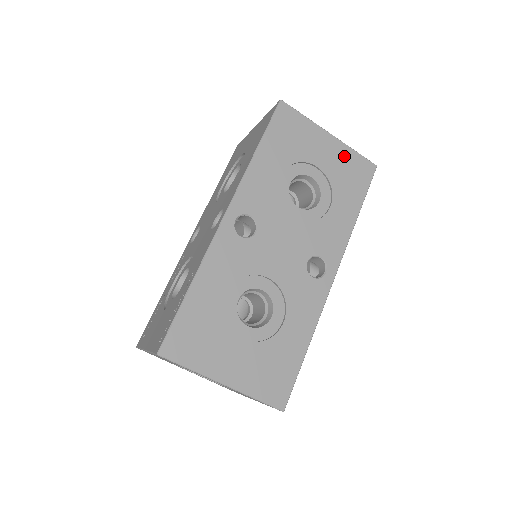
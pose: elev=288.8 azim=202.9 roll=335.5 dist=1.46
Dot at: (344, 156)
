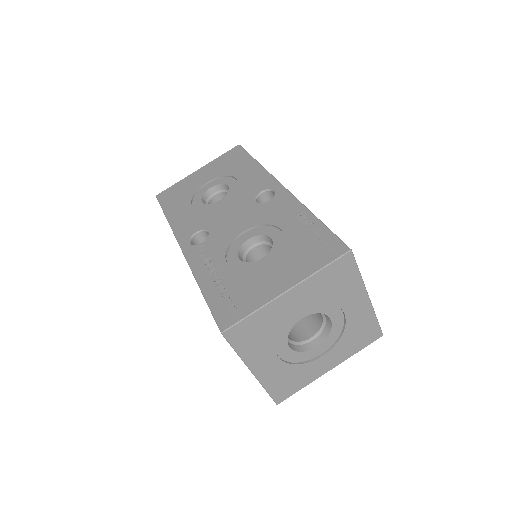
Dot at: occluded
